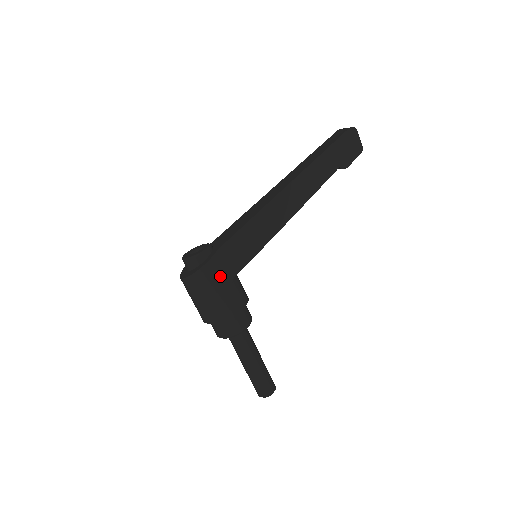
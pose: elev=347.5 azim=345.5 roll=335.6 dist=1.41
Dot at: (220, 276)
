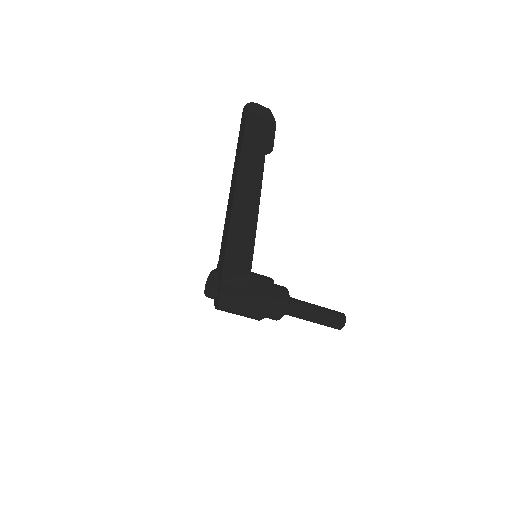
Dot at: (236, 297)
